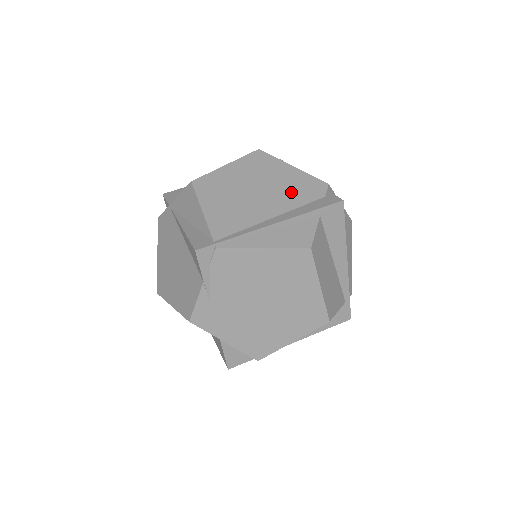
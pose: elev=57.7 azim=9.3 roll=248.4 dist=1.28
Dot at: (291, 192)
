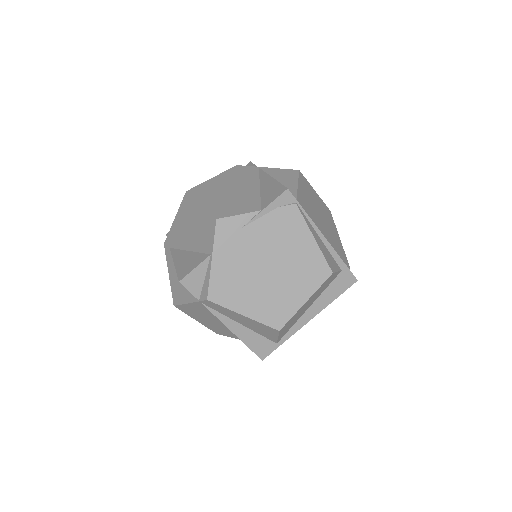
Dot at: (335, 244)
